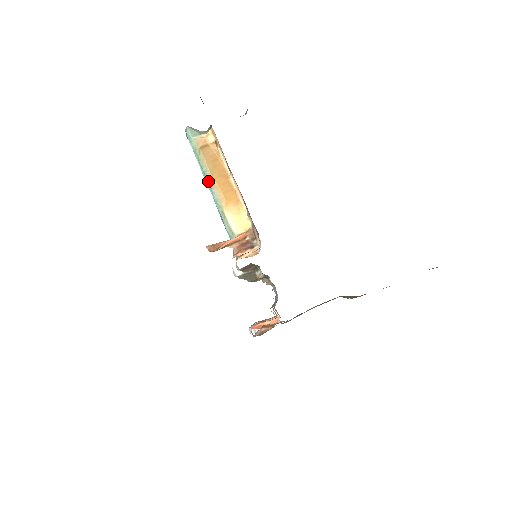
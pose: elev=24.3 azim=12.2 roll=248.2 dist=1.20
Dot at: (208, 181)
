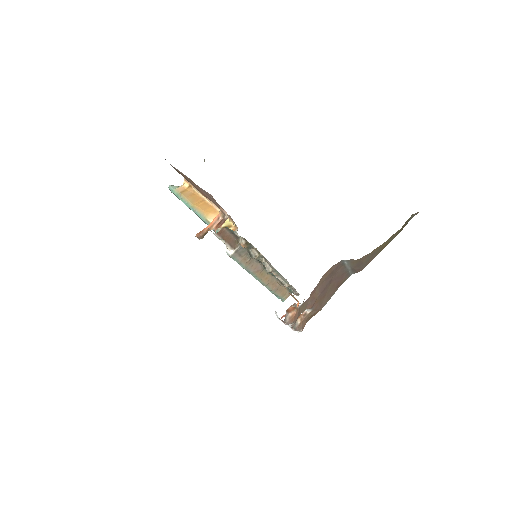
Dot at: (191, 208)
